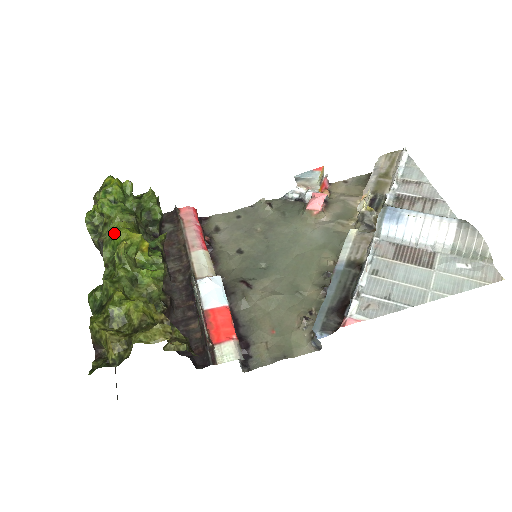
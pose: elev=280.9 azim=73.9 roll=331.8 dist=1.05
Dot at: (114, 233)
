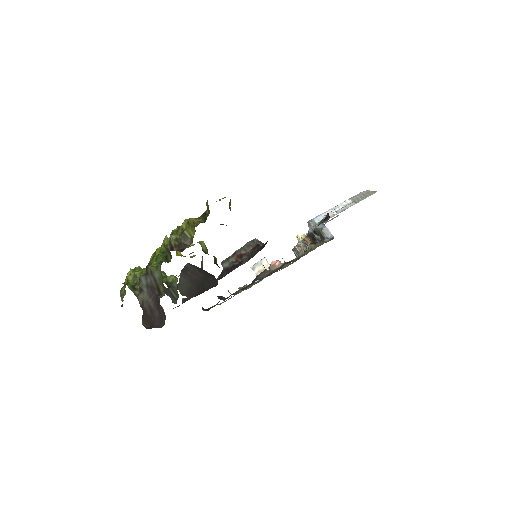
Dot at: (153, 257)
